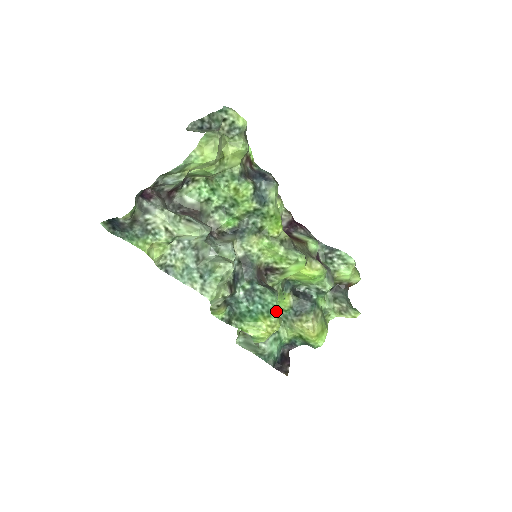
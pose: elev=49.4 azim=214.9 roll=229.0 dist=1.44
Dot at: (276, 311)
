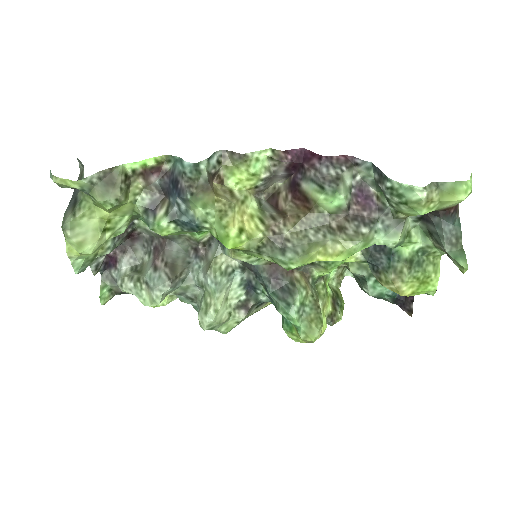
Dot at: (300, 327)
